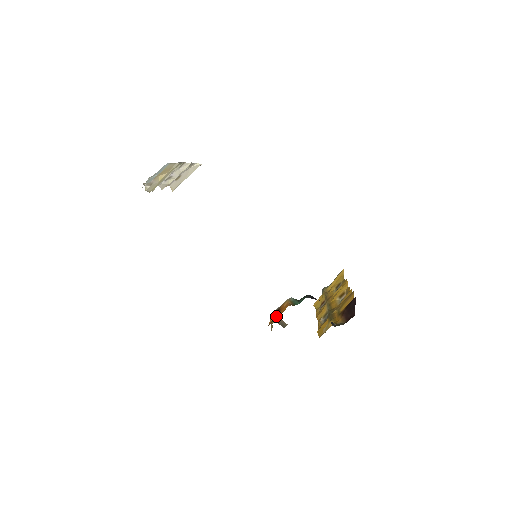
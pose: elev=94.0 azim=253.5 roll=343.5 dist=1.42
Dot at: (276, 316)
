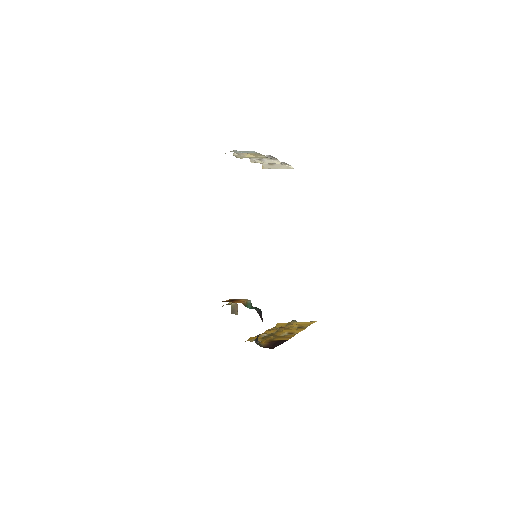
Dot at: (229, 301)
